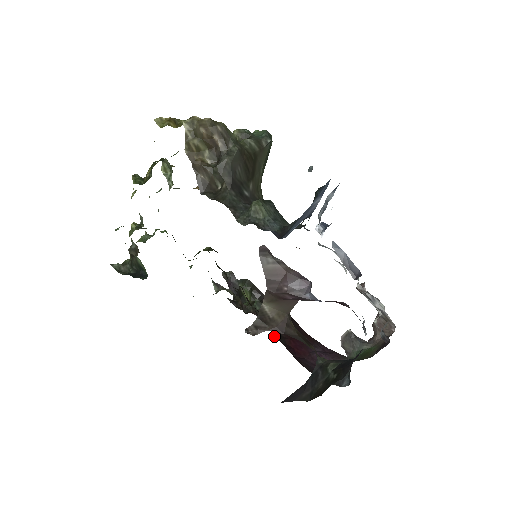
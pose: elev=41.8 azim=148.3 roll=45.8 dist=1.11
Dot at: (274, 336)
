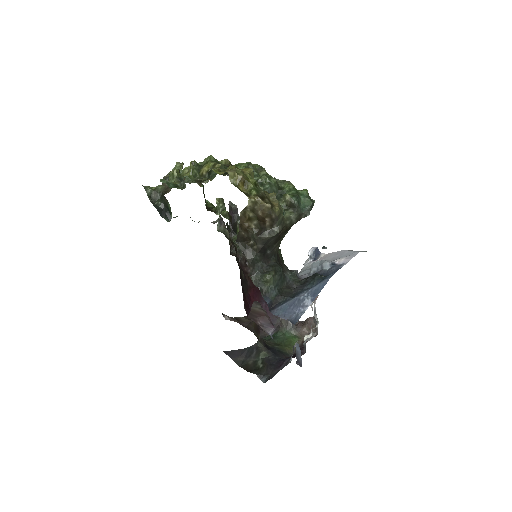
Dot at: (242, 287)
